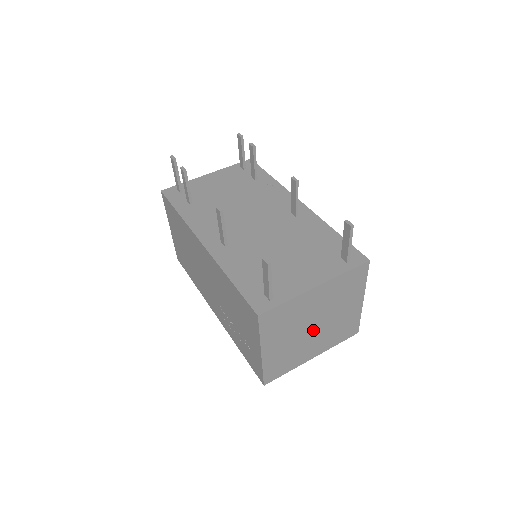
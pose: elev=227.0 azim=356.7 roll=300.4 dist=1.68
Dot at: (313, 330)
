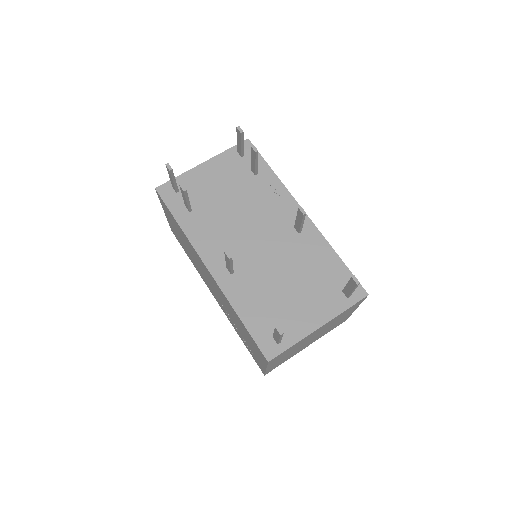
Dot at: (310, 340)
